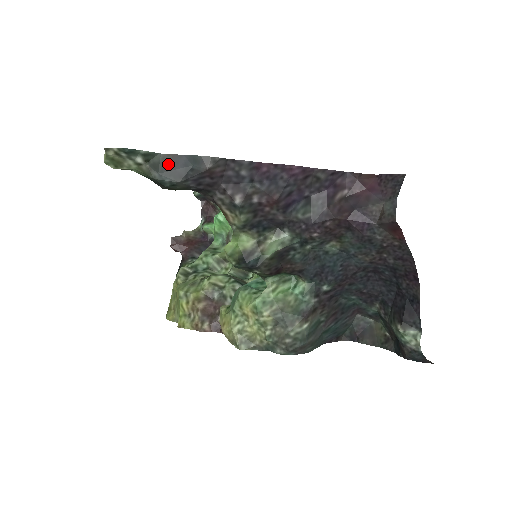
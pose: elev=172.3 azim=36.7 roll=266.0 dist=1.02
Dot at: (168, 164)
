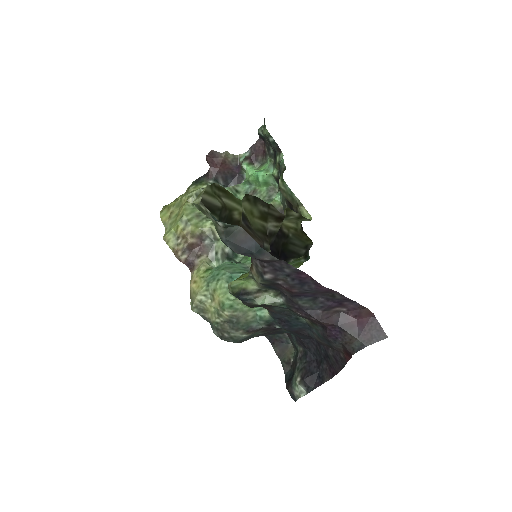
Dot at: (239, 238)
